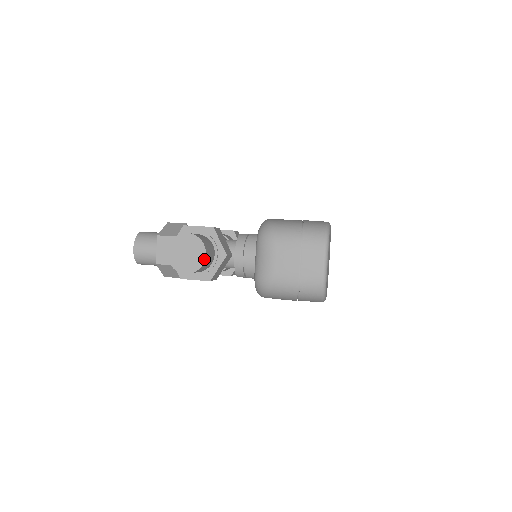
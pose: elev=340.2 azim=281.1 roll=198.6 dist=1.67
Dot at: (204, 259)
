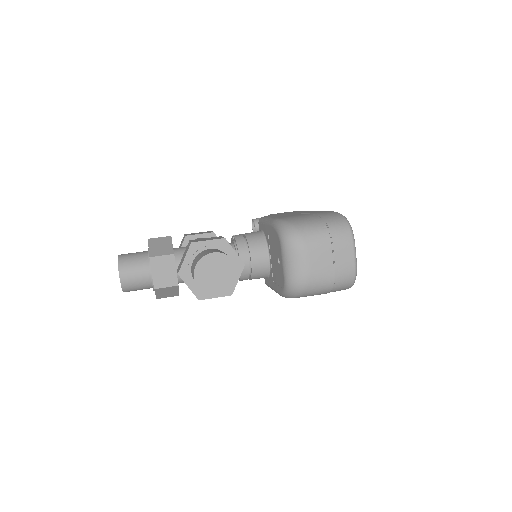
Dot at: (237, 276)
